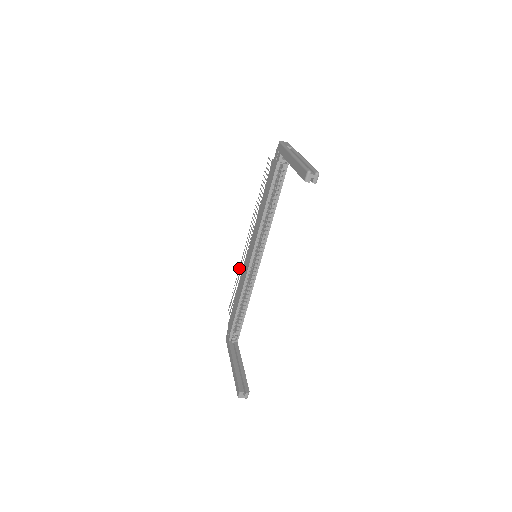
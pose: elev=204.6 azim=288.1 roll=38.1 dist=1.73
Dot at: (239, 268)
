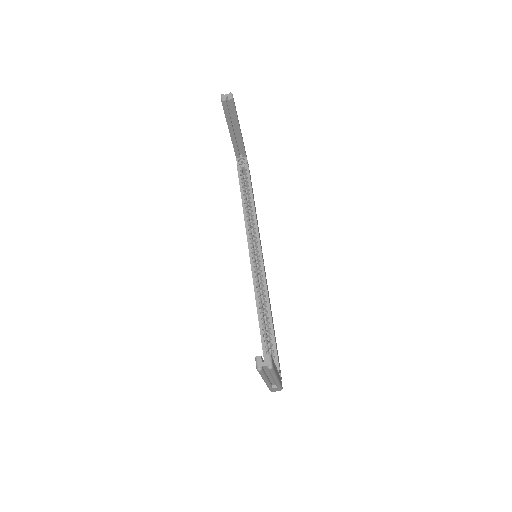
Dot at: occluded
